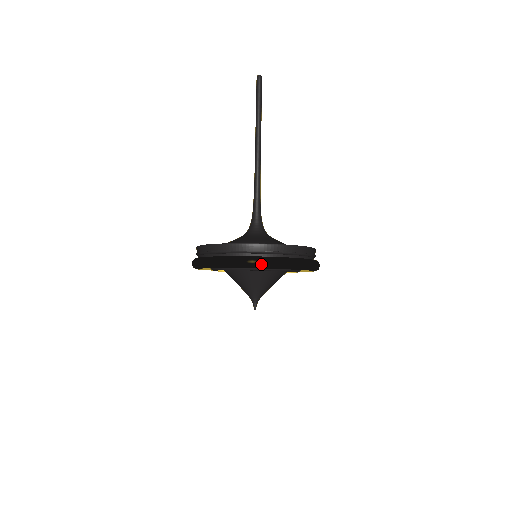
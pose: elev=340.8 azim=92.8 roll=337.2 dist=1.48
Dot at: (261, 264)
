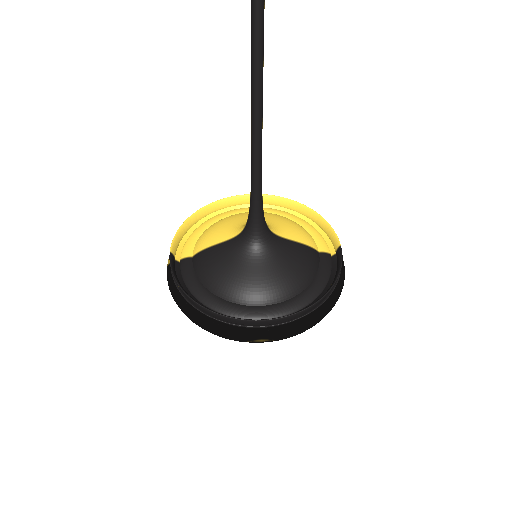
Dot at: (273, 340)
